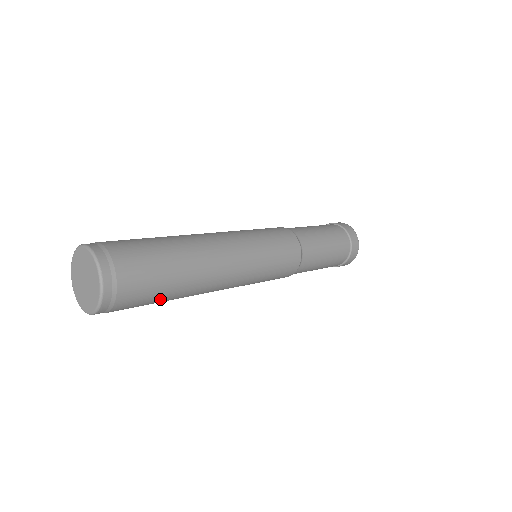
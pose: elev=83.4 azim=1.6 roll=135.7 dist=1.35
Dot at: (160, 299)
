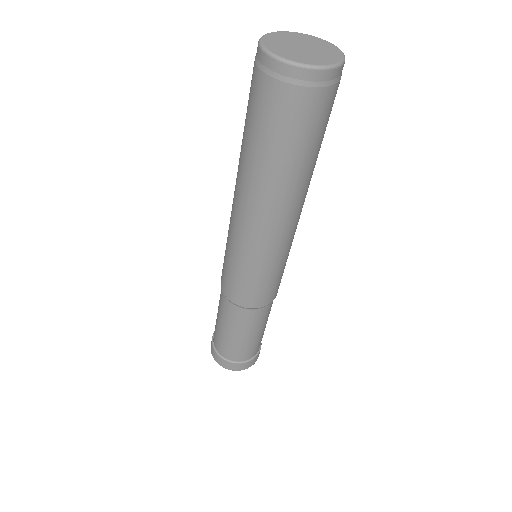
Dot at: occluded
